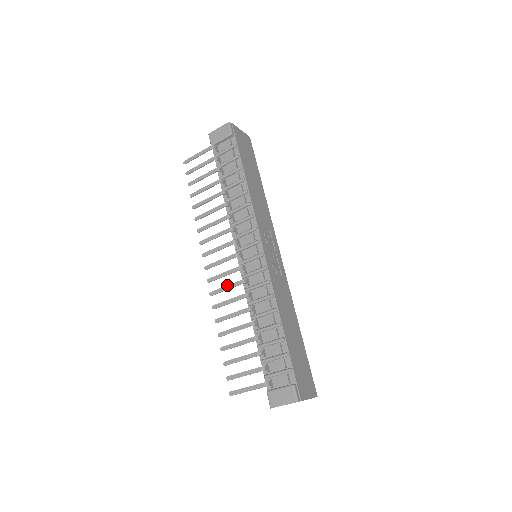
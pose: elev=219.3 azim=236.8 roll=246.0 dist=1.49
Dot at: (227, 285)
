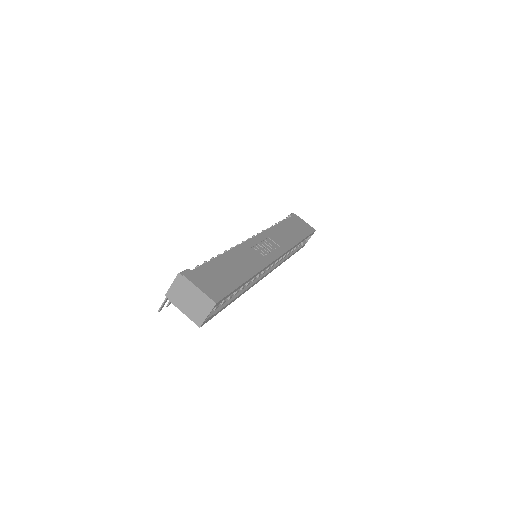
Dot at: occluded
